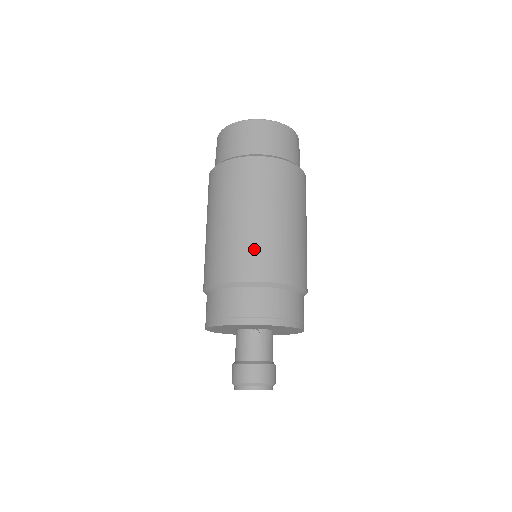
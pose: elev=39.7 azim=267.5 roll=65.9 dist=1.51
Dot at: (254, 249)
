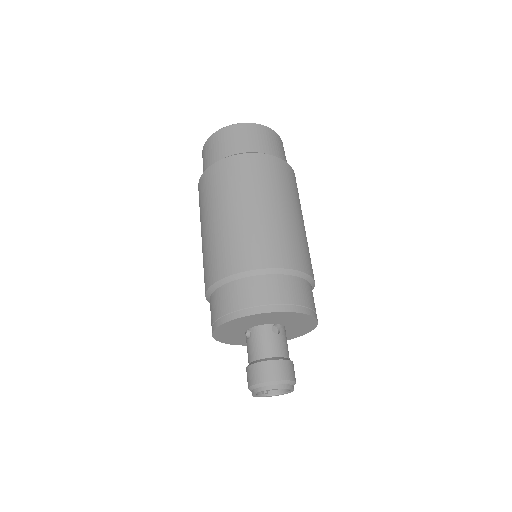
Dot at: (282, 238)
